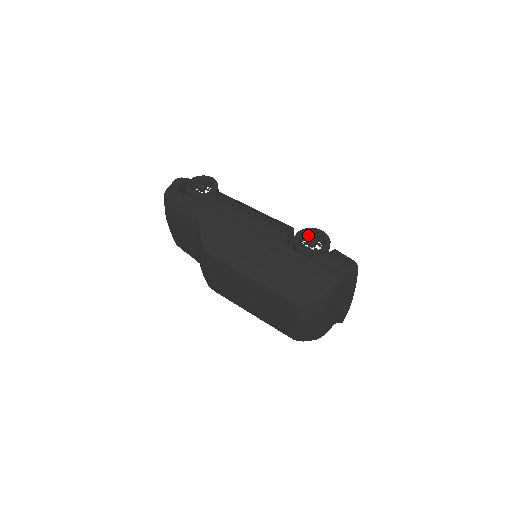
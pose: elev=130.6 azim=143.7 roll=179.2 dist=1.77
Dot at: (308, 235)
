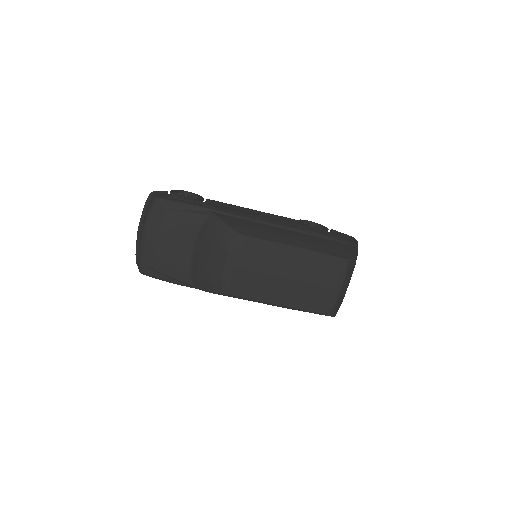
Dot at: (306, 223)
